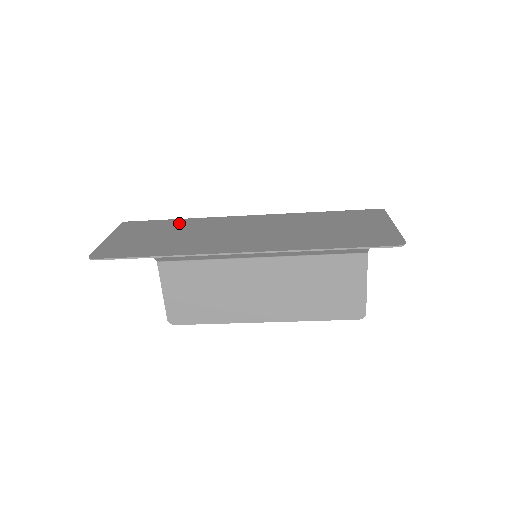
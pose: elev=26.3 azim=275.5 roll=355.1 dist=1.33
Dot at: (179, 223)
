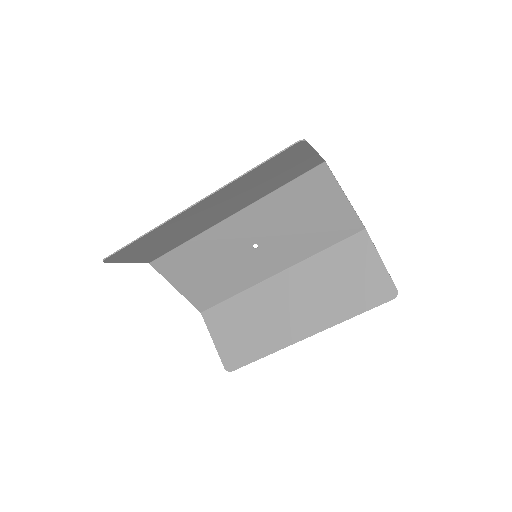
Dot at: (179, 240)
